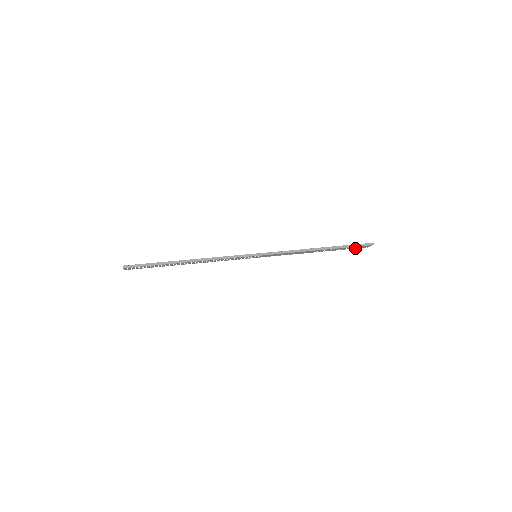
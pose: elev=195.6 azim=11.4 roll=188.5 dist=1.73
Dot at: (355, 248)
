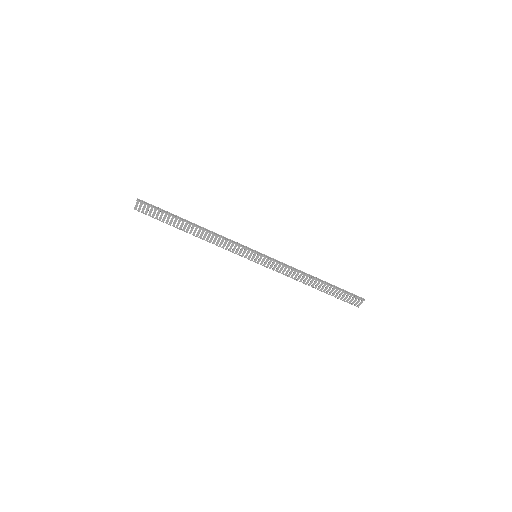
Dot at: (346, 301)
